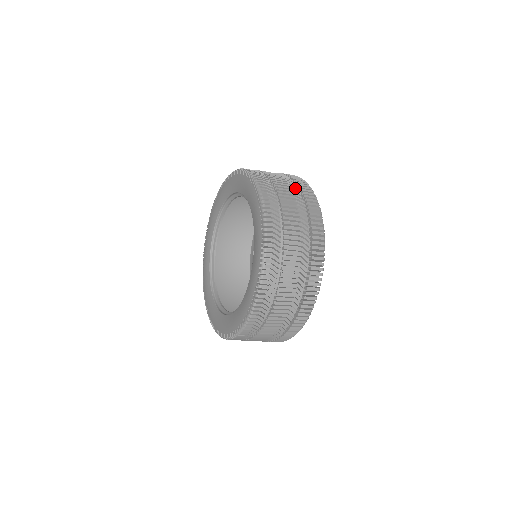
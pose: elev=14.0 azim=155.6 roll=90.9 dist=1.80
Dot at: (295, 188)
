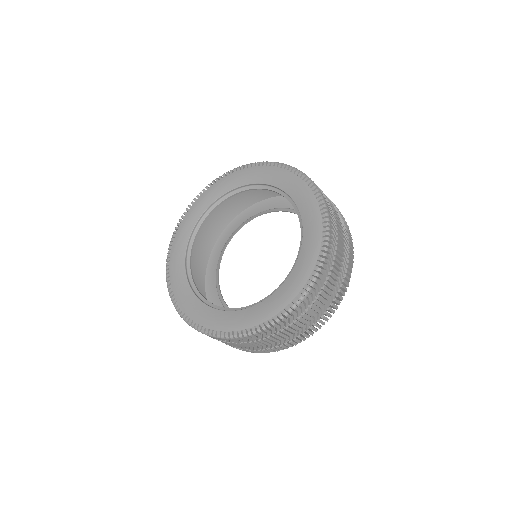
Dot at: occluded
